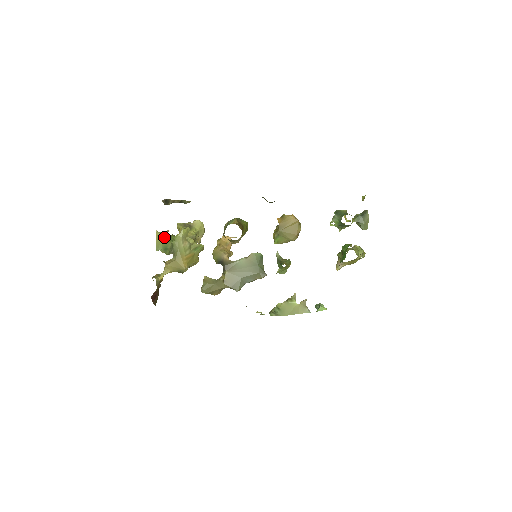
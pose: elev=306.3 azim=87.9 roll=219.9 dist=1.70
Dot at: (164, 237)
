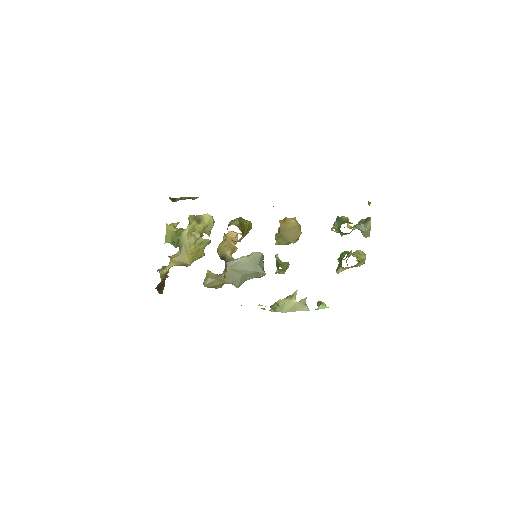
Dot at: (173, 230)
